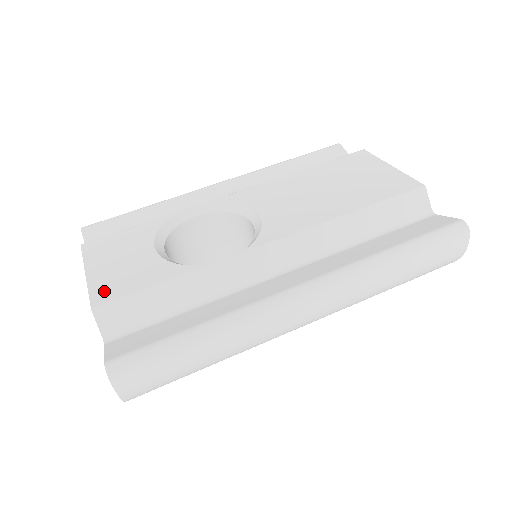
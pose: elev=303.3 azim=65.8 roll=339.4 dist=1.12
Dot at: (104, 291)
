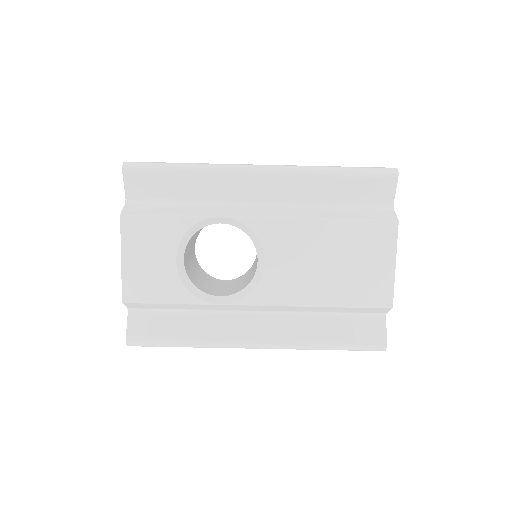
Dot at: (132, 289)
